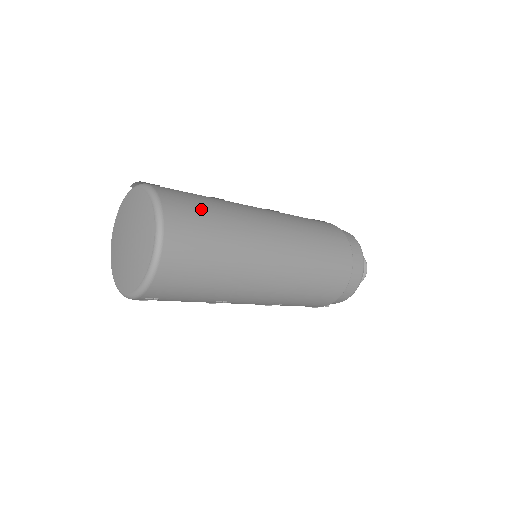
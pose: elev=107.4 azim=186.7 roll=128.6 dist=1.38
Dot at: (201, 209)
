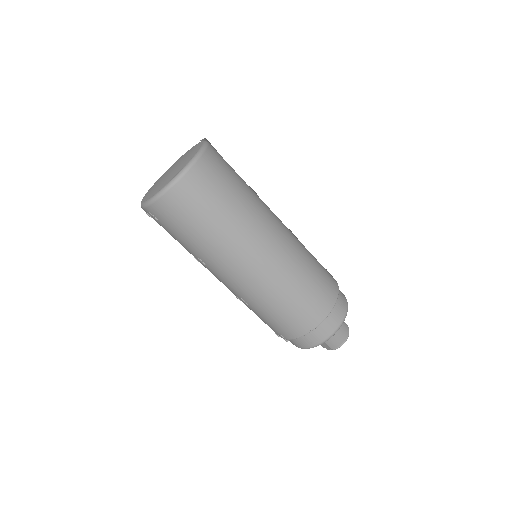
Dot at: (229, 181)
